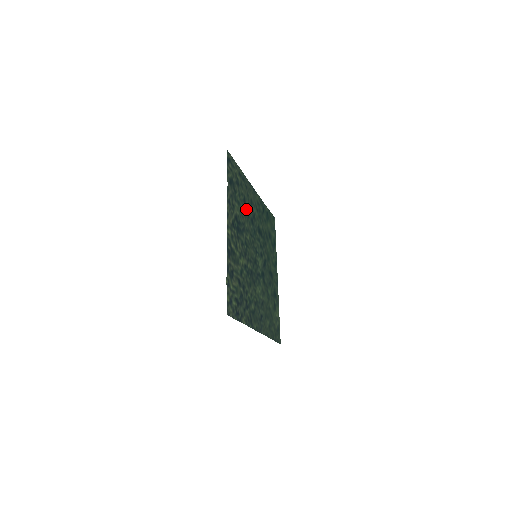
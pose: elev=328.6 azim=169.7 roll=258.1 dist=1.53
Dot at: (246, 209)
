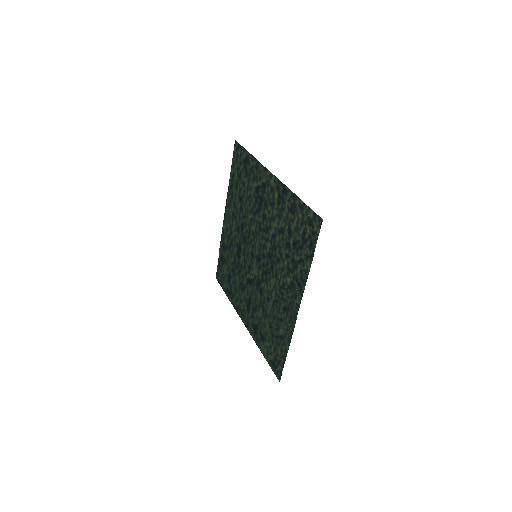
Dot at: (242, 207)
